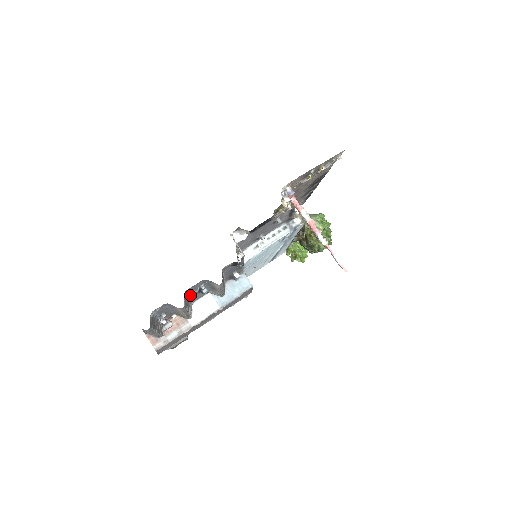
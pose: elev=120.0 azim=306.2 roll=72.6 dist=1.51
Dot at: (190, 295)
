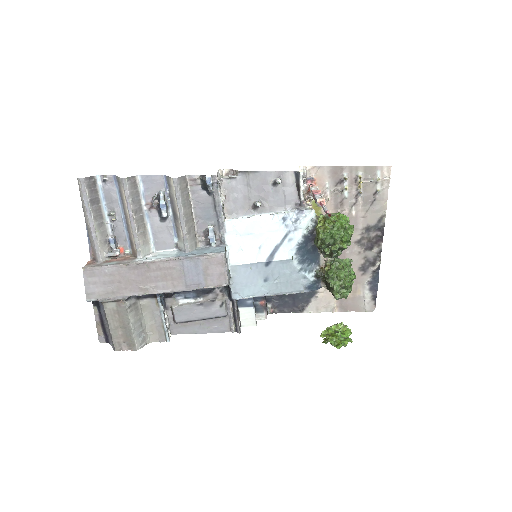
Dot at: (148, 207)
